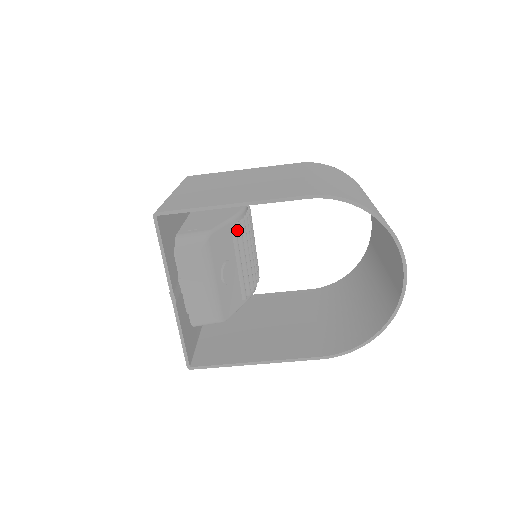
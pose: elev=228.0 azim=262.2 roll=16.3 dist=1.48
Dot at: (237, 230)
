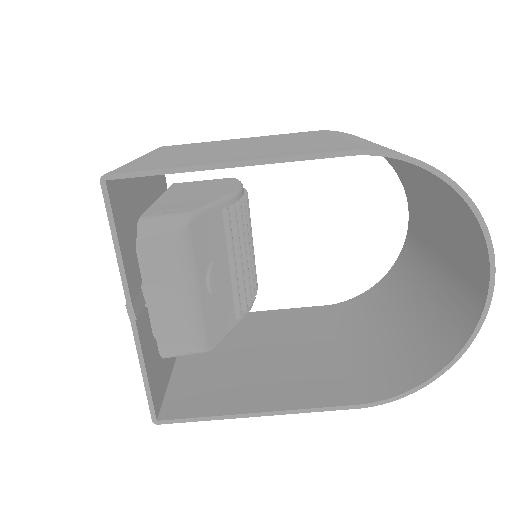
Dot at: (230, 216)
